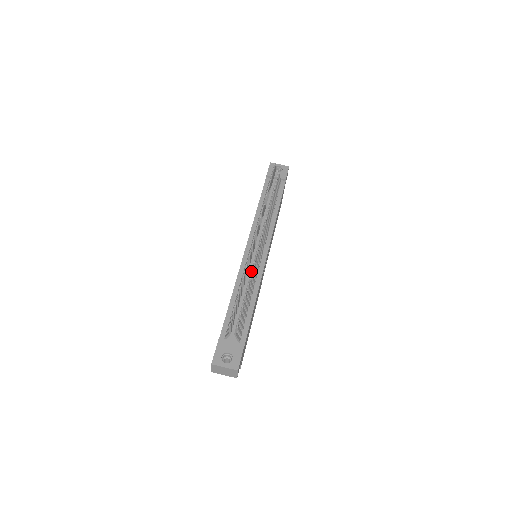
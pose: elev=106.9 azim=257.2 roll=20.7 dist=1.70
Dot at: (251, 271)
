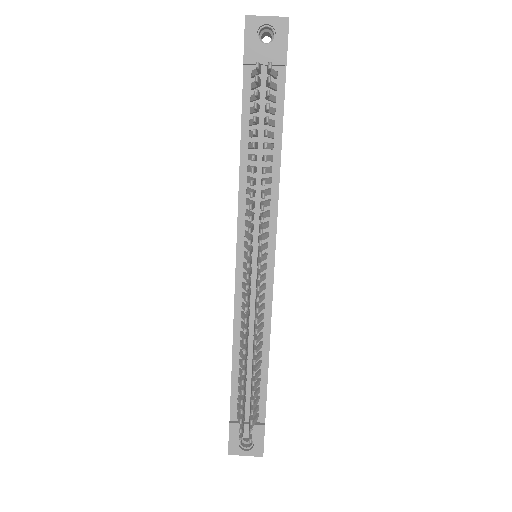
Dot at: (254, 353)
